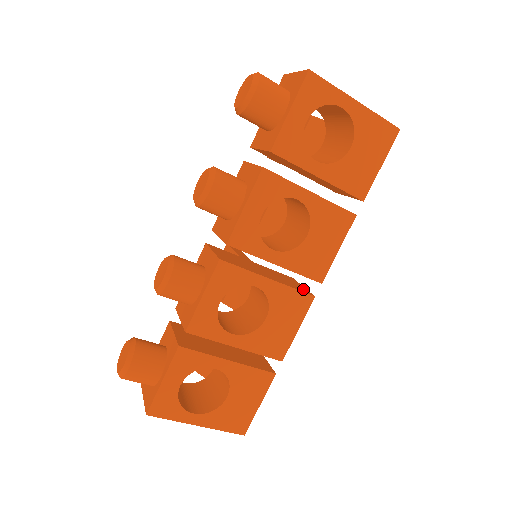
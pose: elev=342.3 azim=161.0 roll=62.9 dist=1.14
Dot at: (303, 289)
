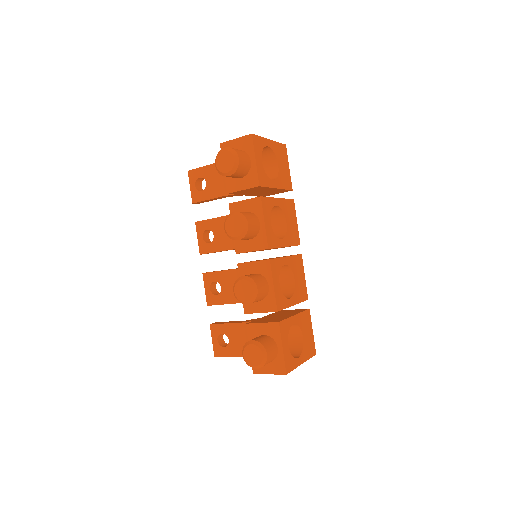
Dot at: occluded
